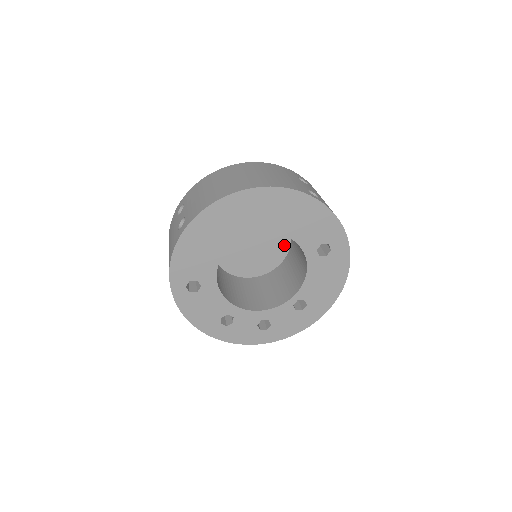
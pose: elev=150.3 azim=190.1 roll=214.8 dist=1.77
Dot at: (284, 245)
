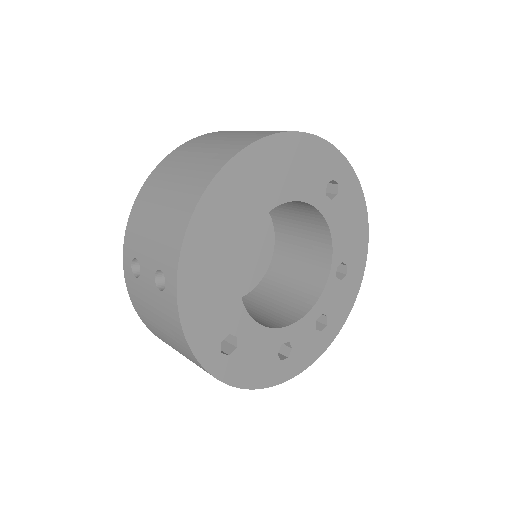
Dot at: (266, 224)
